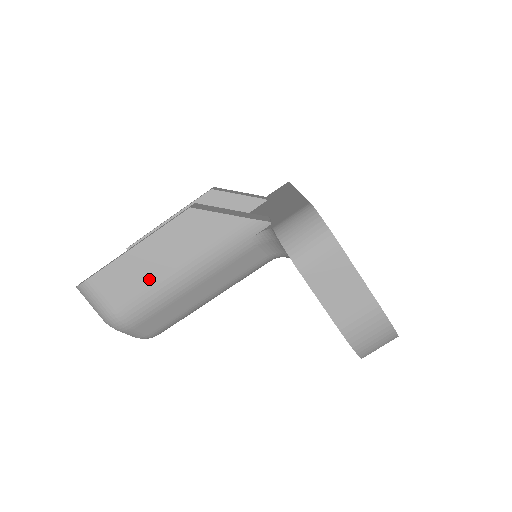
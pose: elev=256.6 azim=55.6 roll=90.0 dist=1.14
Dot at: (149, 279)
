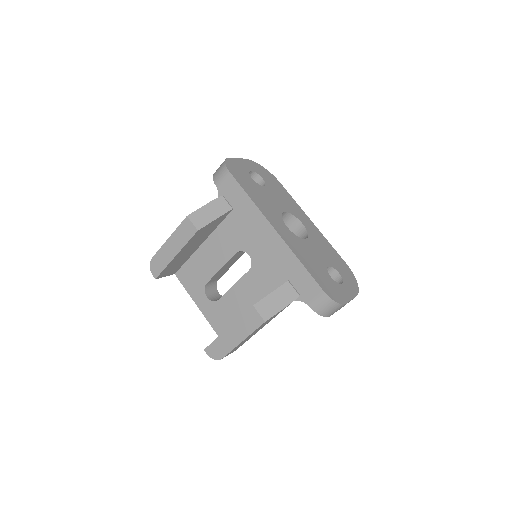
Dot at: occluded
